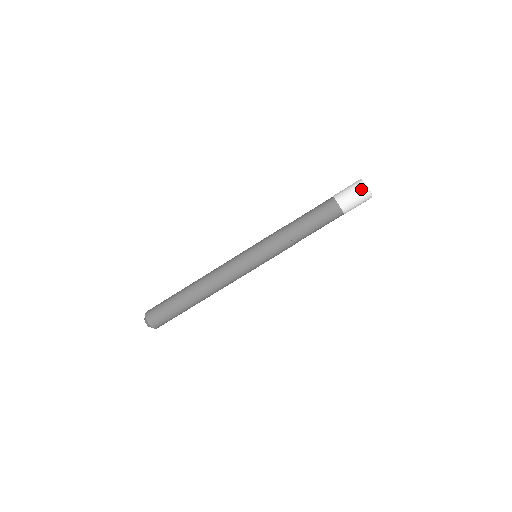
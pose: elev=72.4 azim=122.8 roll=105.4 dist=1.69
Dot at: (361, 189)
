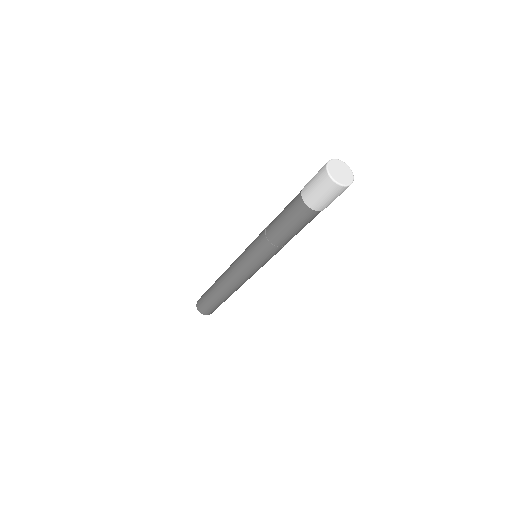
Dot at: (323, 180)
